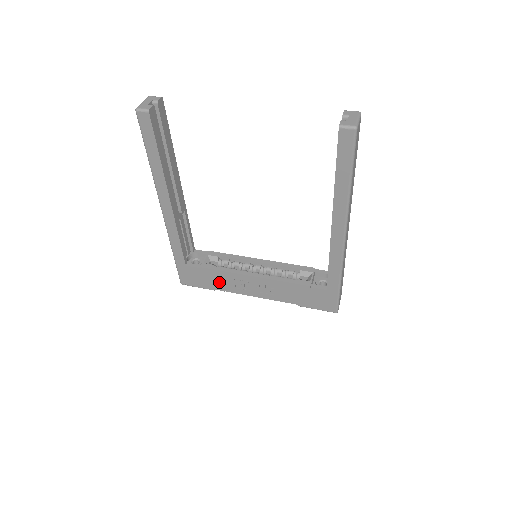
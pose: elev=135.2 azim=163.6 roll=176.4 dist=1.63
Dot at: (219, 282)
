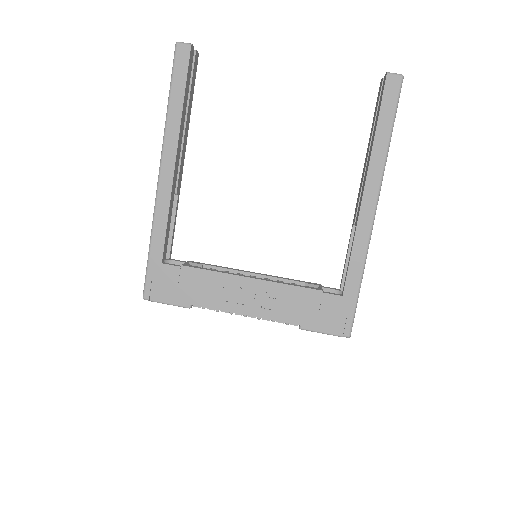
Dot at: (201, 291)
